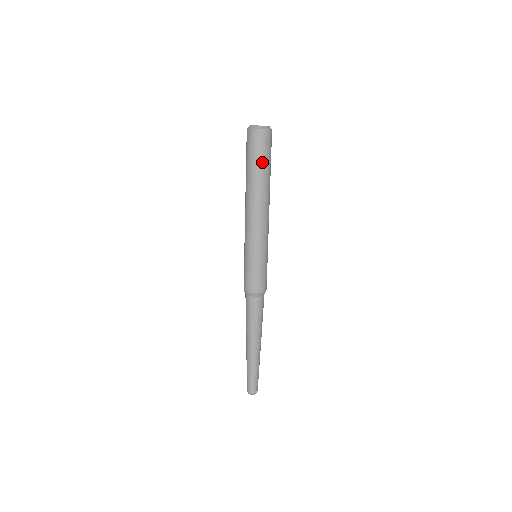
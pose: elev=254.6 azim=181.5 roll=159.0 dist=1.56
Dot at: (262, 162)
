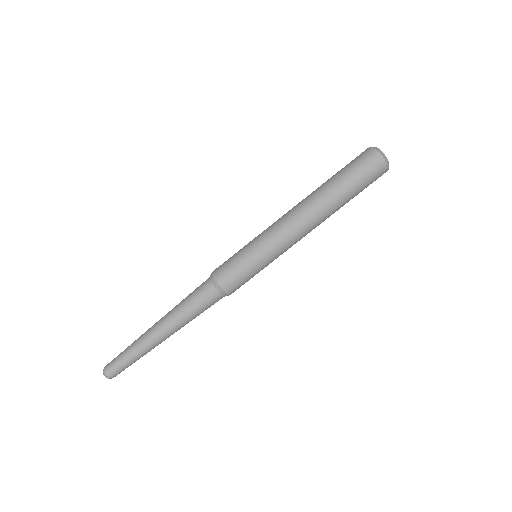
Dot at: (353, 182)
